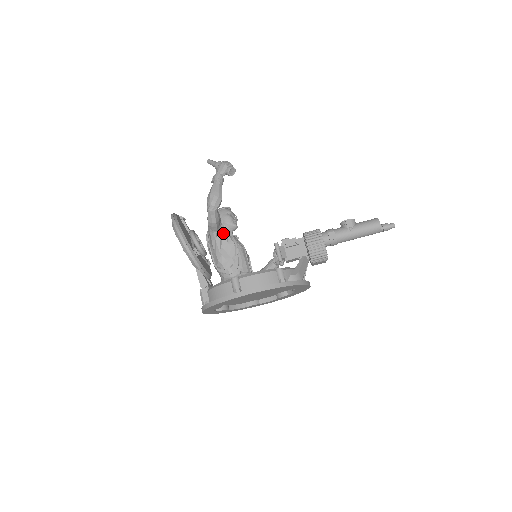
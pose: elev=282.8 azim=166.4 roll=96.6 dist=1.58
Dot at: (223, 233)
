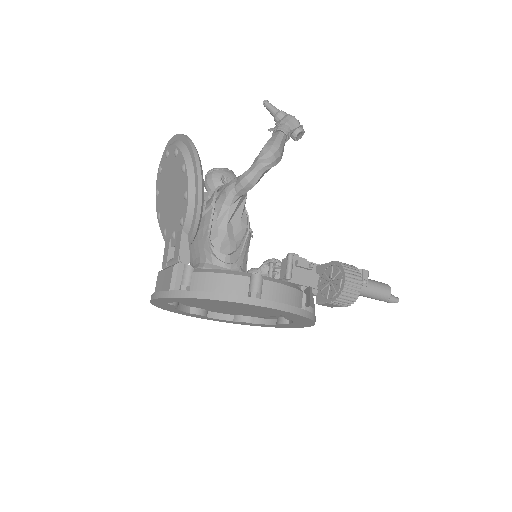
Dot at: (241, 203)
